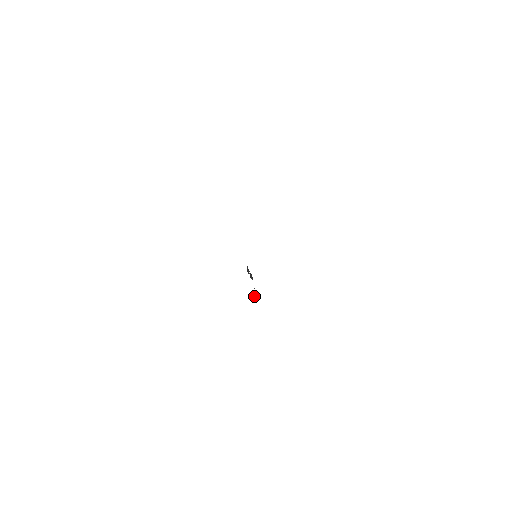
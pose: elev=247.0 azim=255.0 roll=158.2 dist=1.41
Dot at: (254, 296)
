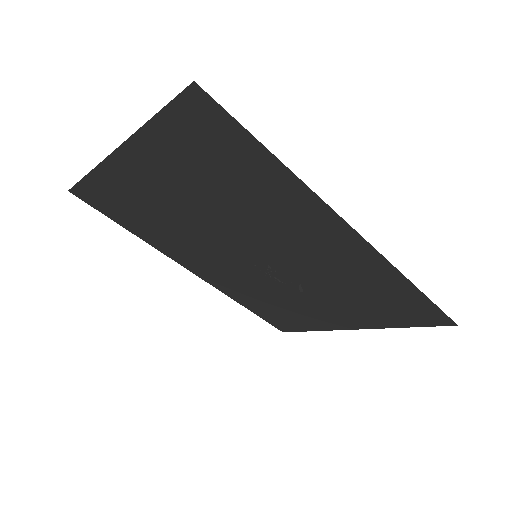
Dot at: (301, 291)
